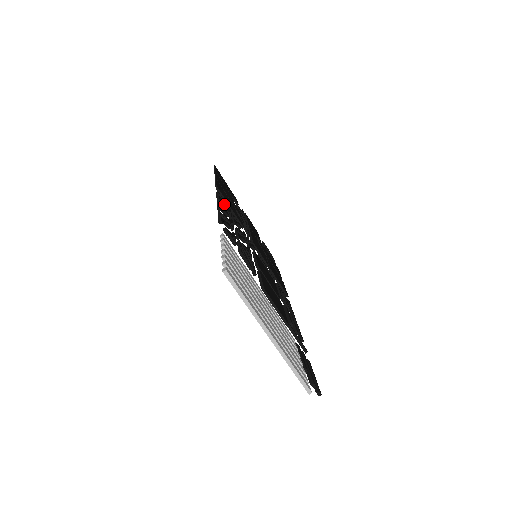
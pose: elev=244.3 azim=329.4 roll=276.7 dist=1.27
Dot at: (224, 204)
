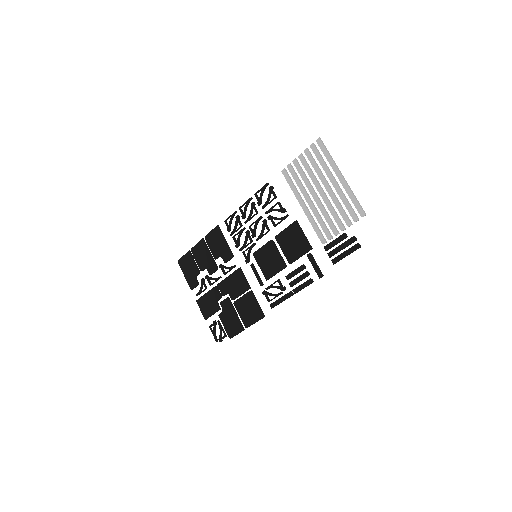
Dot at: (230, 227)
